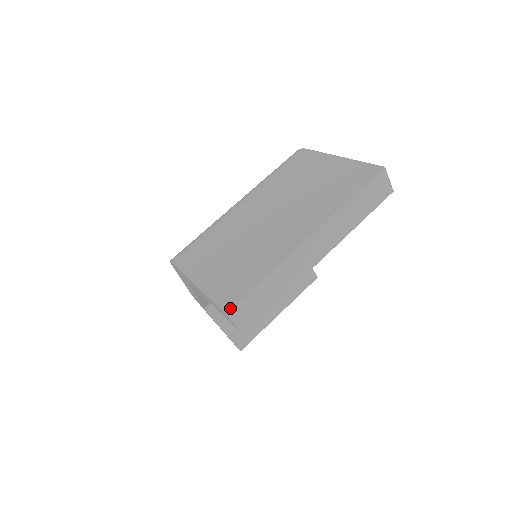
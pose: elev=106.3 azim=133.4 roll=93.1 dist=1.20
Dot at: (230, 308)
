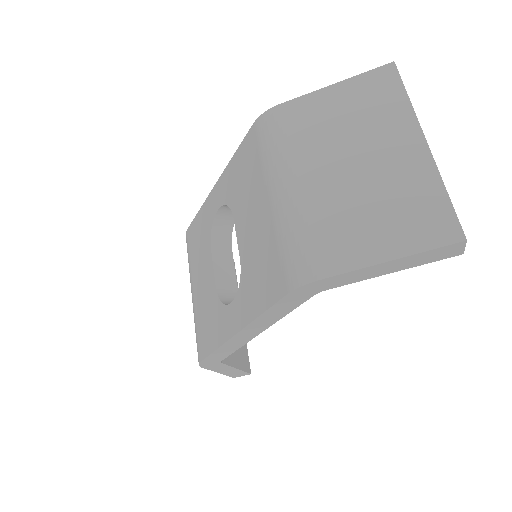
Dot at: (462, 234)
